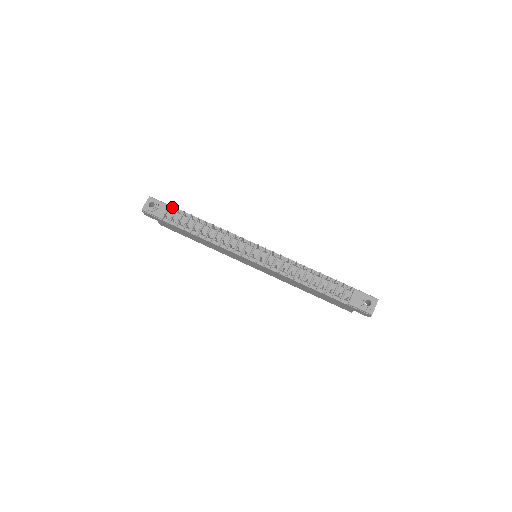
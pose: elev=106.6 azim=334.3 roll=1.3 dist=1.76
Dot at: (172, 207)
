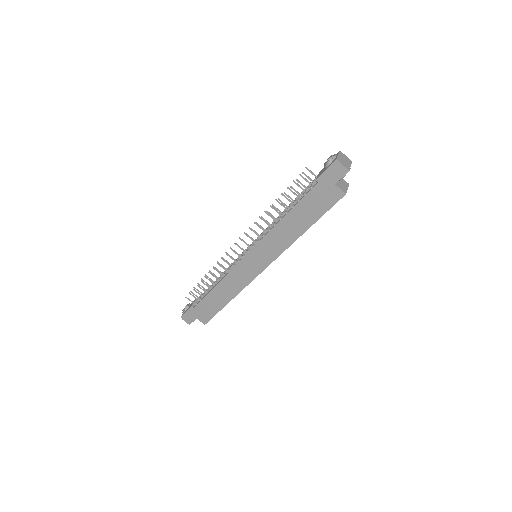
Dot at: occluded
